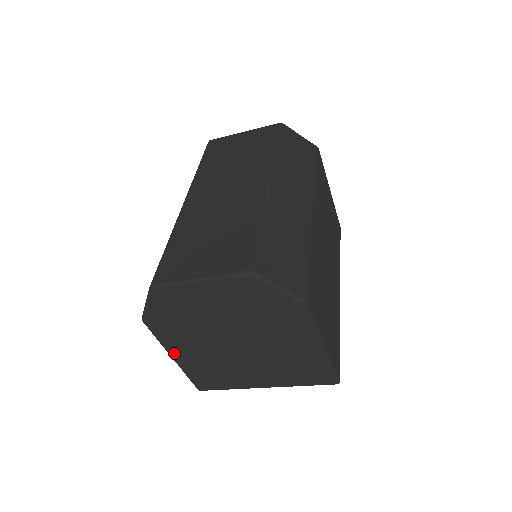
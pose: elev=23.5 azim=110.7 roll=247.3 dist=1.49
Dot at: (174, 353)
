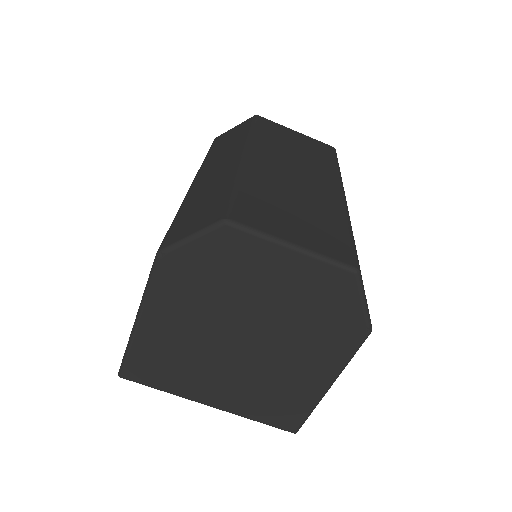
Dot at: (148, 315)
